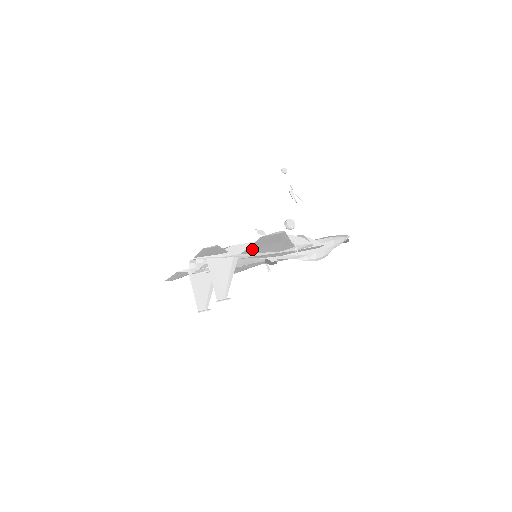
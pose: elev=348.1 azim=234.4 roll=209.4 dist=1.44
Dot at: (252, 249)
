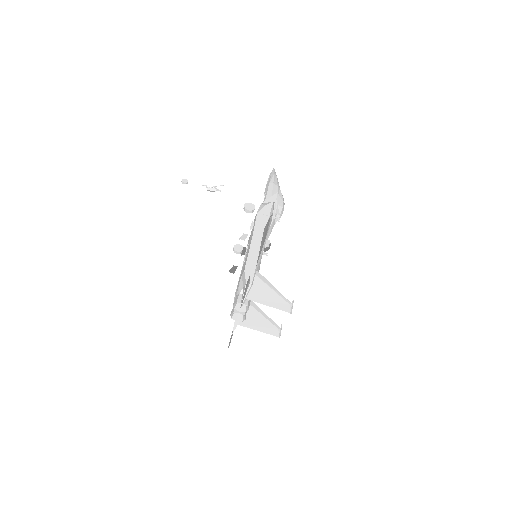
Dot at: occluded
